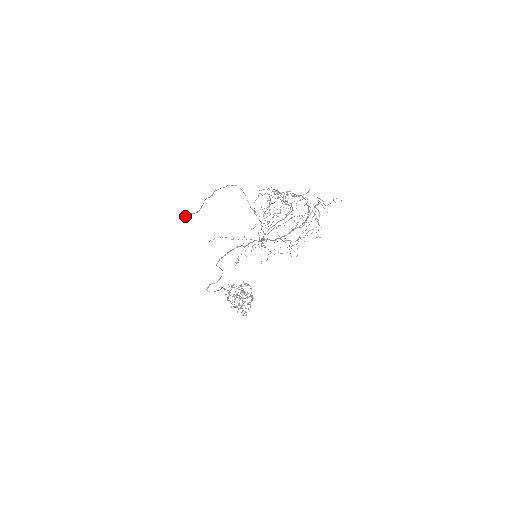
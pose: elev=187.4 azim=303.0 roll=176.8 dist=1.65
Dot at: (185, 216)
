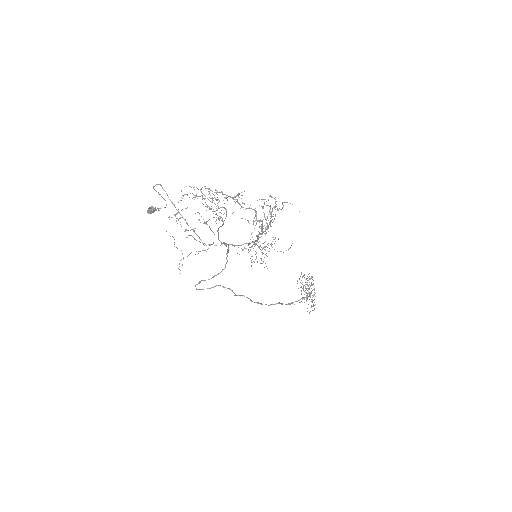
Dot at: (152, 211)
